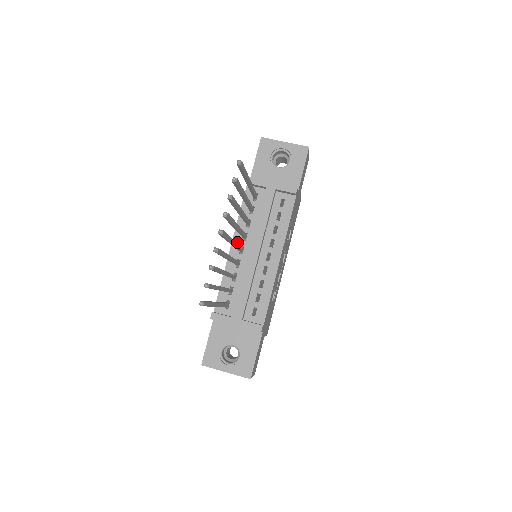
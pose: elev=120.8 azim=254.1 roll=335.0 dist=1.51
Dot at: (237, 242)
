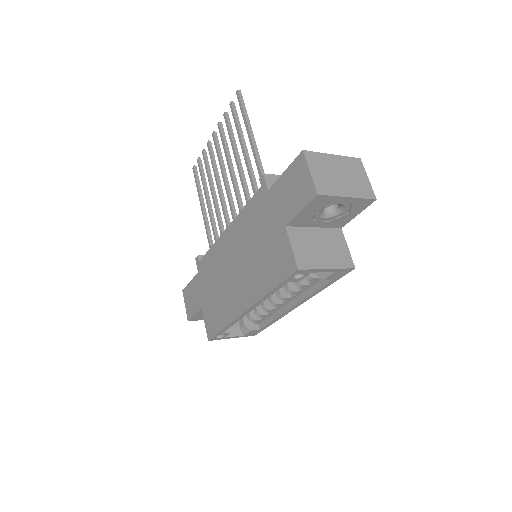
Dot at: occluded
